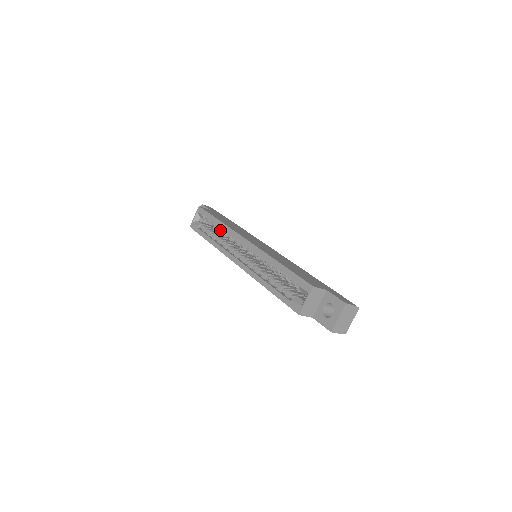
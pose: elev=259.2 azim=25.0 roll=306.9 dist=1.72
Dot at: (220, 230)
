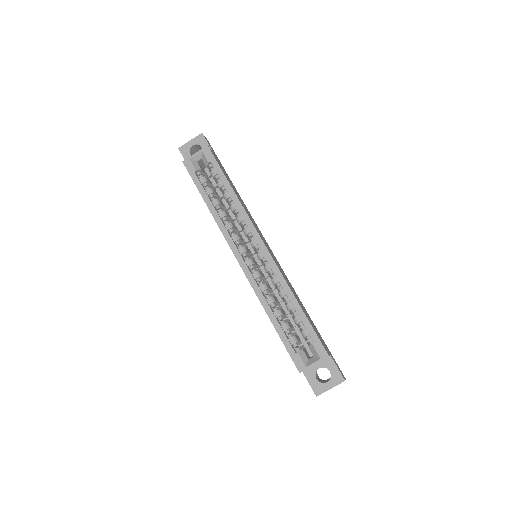
Dot at: (227, 199)
